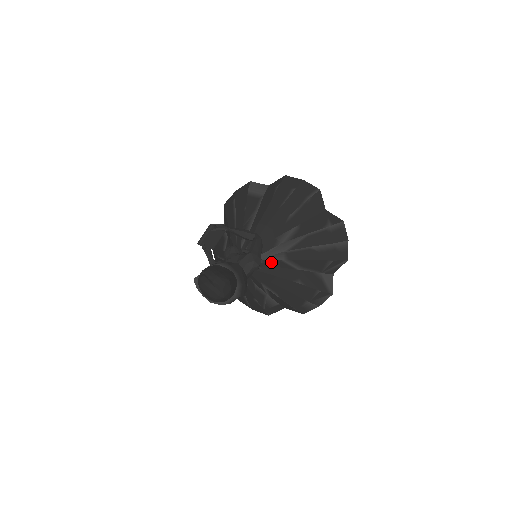
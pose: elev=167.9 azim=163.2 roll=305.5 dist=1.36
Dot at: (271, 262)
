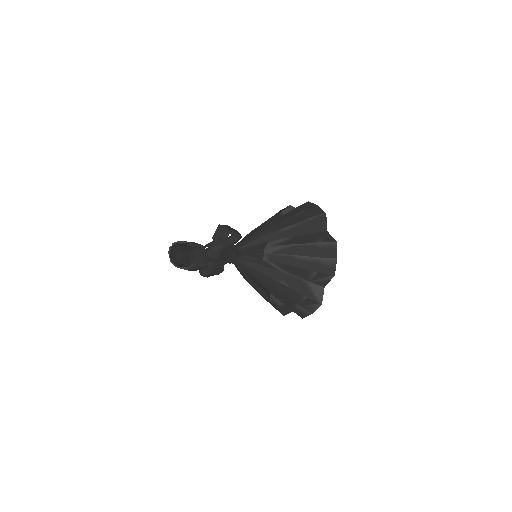
Dot at: (253, 259)
